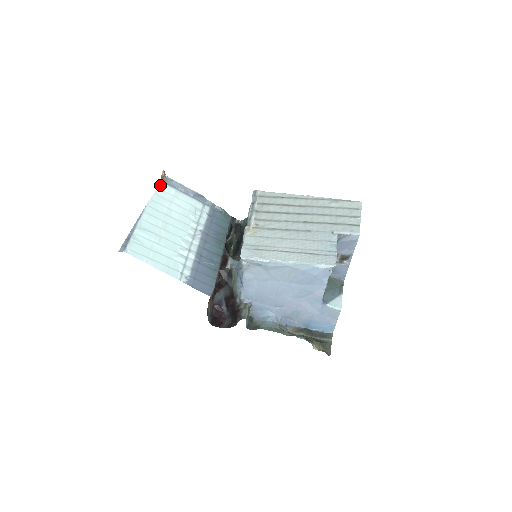
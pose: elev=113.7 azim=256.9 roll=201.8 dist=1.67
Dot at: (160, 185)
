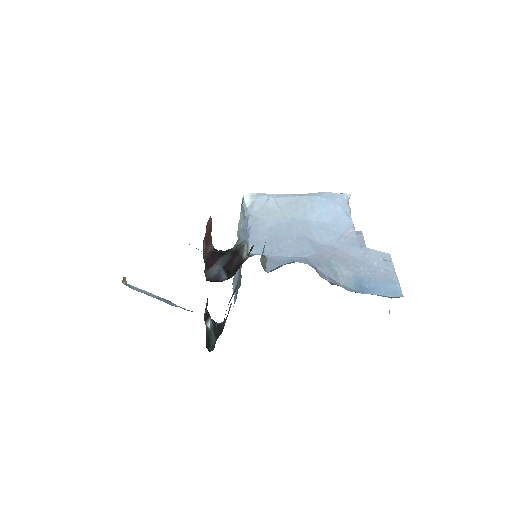
Dot at: occluded
